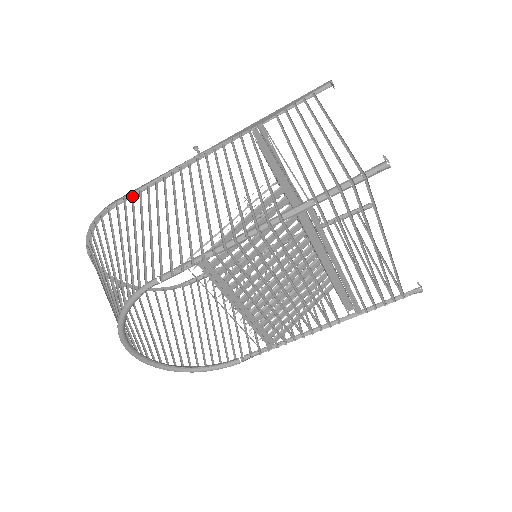
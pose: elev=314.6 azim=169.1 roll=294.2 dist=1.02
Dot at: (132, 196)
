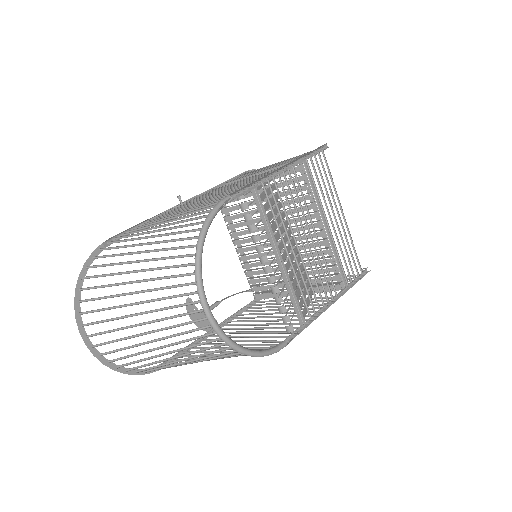
Dot at: occluded
